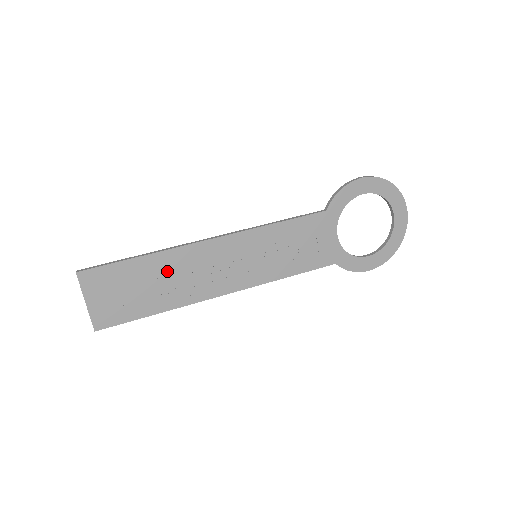
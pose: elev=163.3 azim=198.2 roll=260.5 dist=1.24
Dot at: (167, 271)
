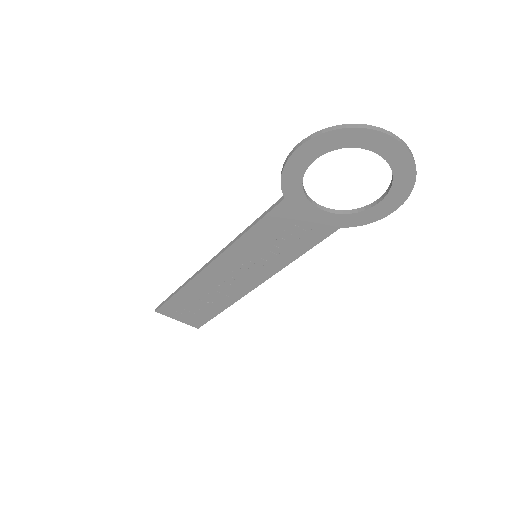
Dot at: (202, 291)
